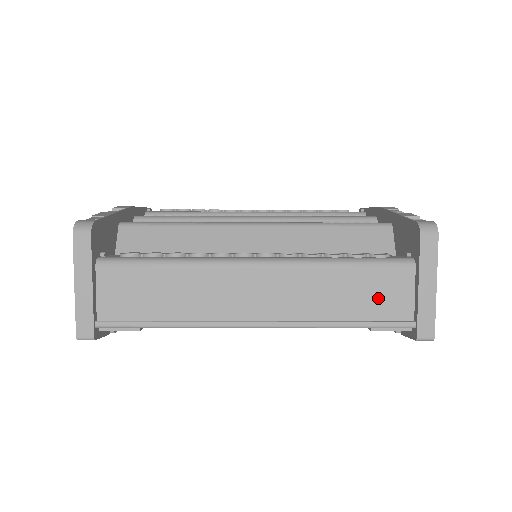
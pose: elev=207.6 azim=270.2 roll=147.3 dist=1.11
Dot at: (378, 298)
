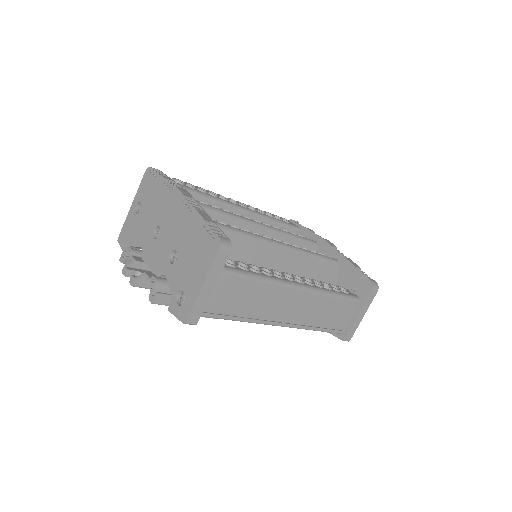
Dot at: (339, 317)
